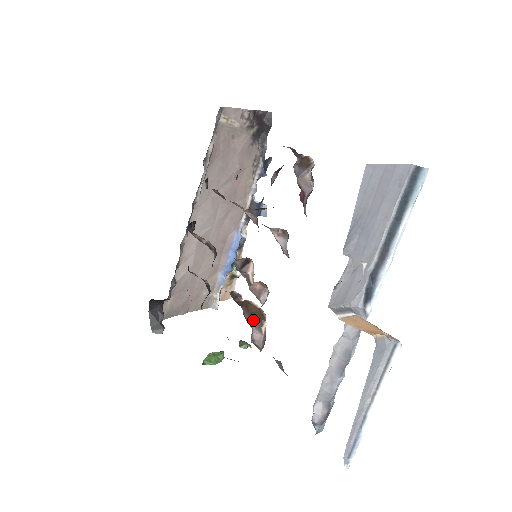
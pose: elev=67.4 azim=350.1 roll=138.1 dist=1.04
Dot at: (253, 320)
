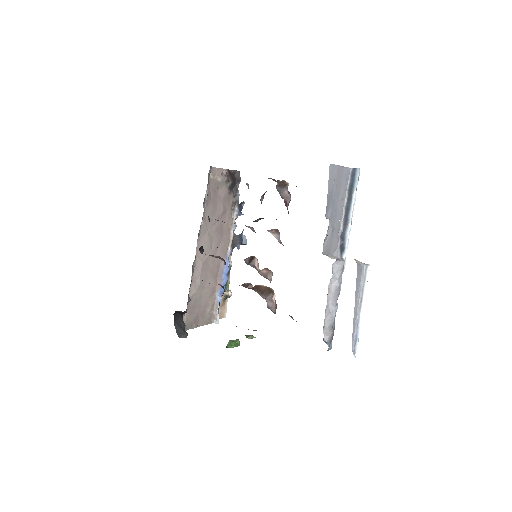
Dot at: (265, 295)
